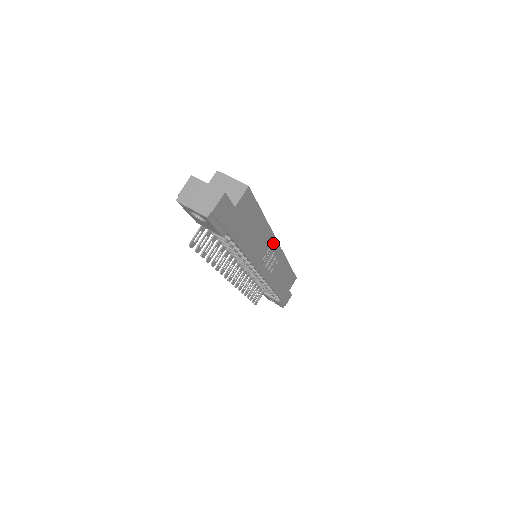
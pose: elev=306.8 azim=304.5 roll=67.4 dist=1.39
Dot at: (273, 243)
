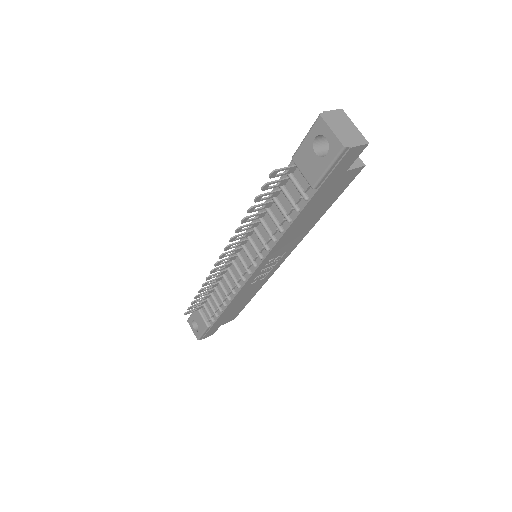
Dot at: (287, 254)
